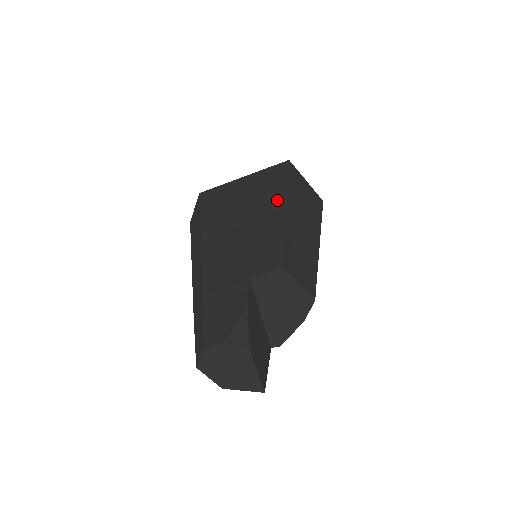
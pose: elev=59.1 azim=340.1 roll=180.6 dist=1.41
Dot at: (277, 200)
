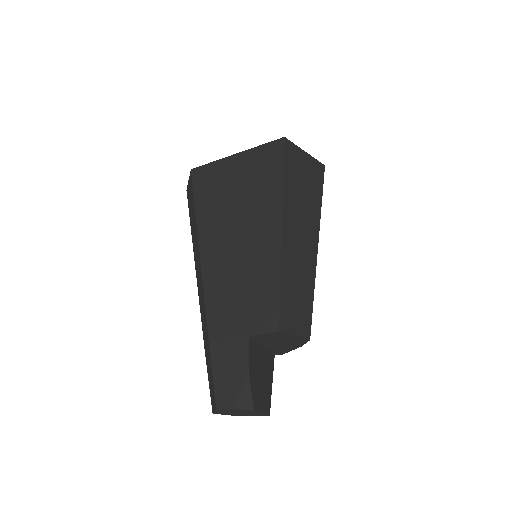
Dot at: (272, 215)
